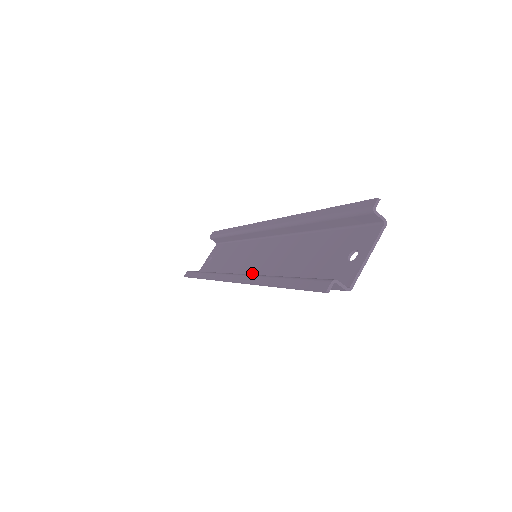
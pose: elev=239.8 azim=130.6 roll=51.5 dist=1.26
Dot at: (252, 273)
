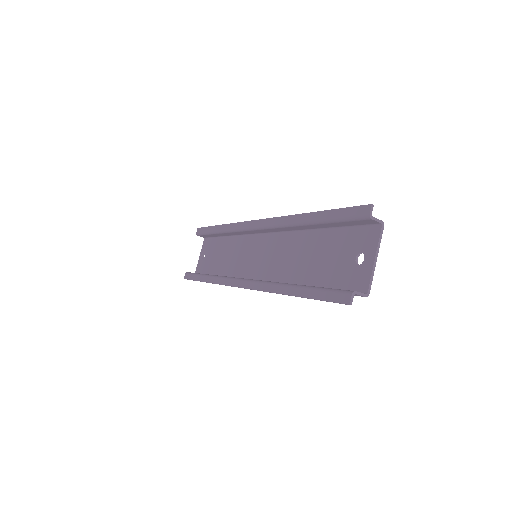
Dot at: (258, 274)
